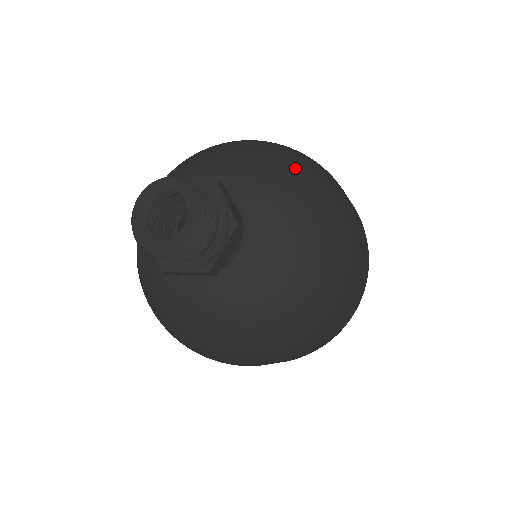
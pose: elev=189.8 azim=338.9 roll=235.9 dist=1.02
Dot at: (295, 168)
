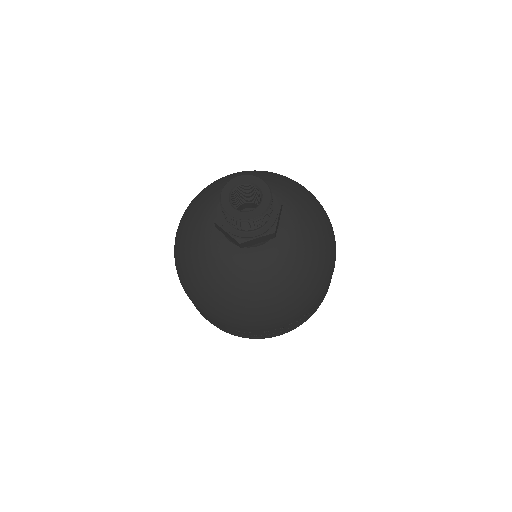
Dot at: (323, 228)
